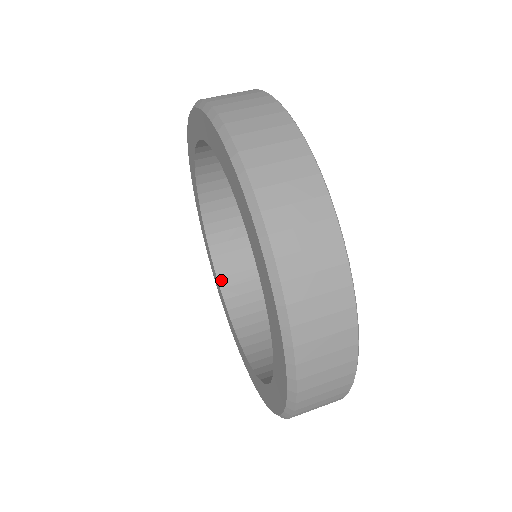
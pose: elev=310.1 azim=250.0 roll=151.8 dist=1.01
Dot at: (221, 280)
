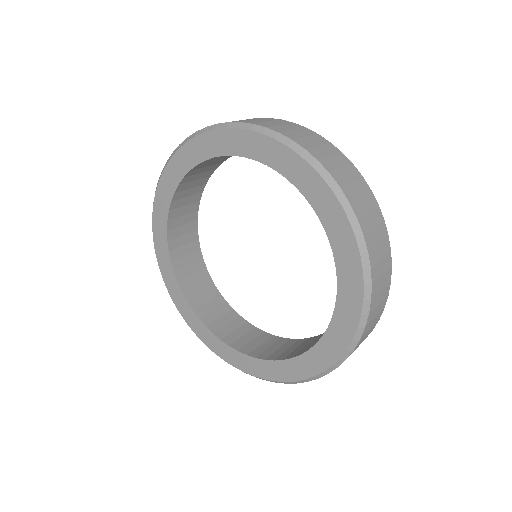
Dot at: (251, 354)
